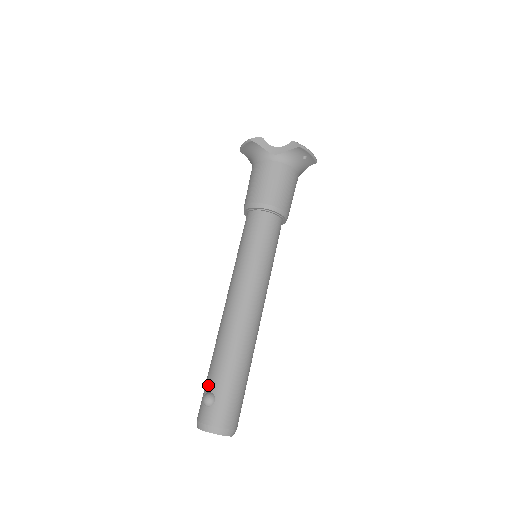
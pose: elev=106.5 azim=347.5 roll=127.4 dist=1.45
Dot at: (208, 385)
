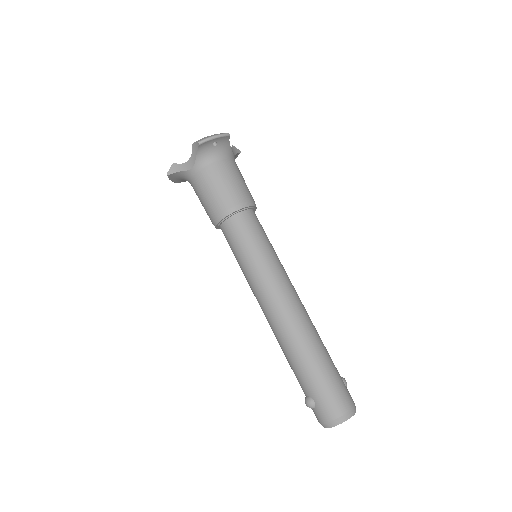
Dot at: occluded
